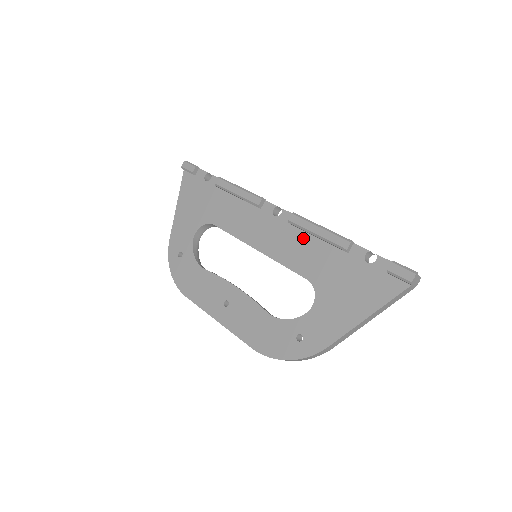
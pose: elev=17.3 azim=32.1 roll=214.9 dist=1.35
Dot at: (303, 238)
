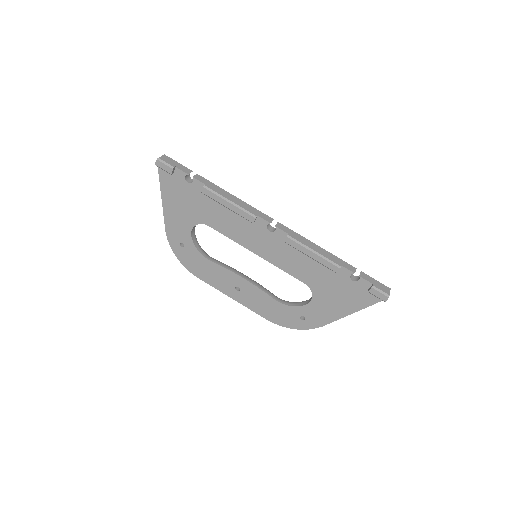
Dot at: (298, 254)
